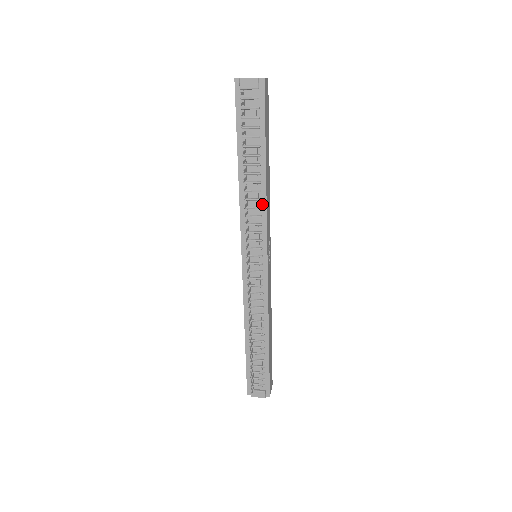
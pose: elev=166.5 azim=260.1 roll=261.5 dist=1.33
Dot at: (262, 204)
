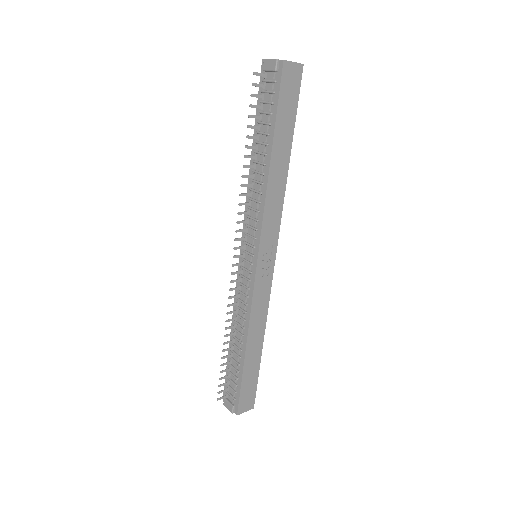
Dot at: (262, 199)
